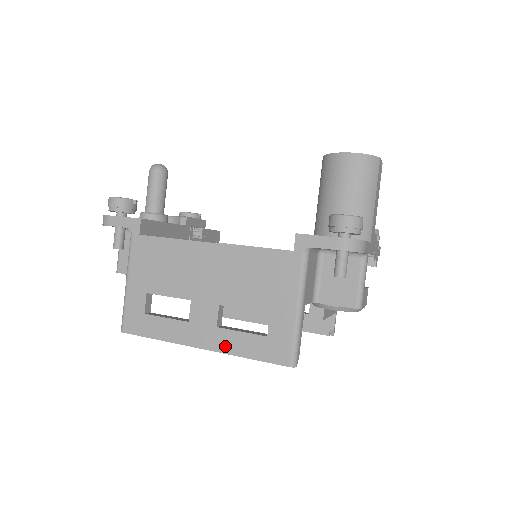
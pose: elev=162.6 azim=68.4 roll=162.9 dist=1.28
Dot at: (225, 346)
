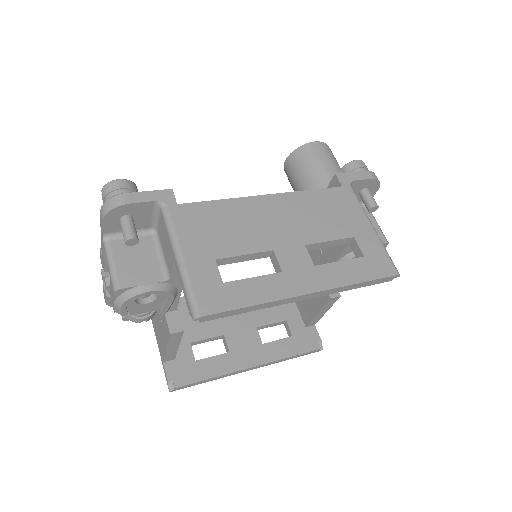
Dot at: (333, 280)
